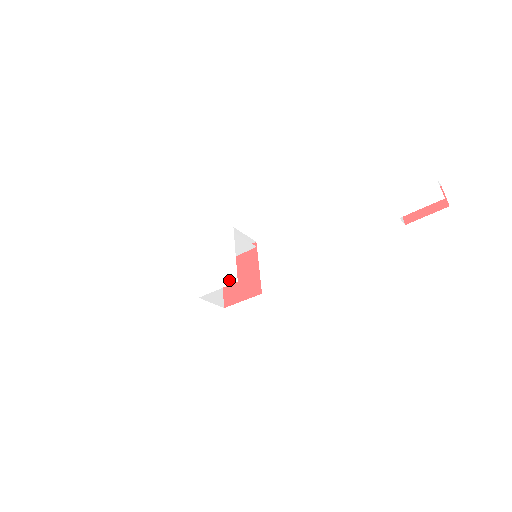
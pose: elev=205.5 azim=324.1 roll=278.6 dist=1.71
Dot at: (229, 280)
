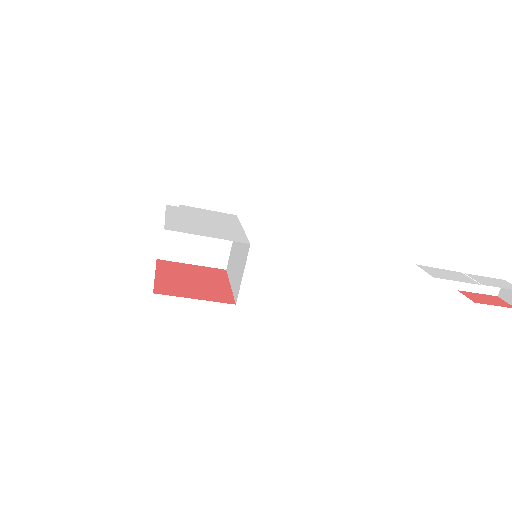
Dot at: (233, 238)
